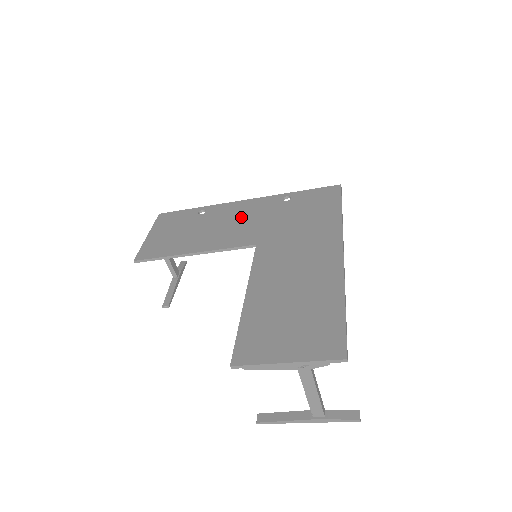
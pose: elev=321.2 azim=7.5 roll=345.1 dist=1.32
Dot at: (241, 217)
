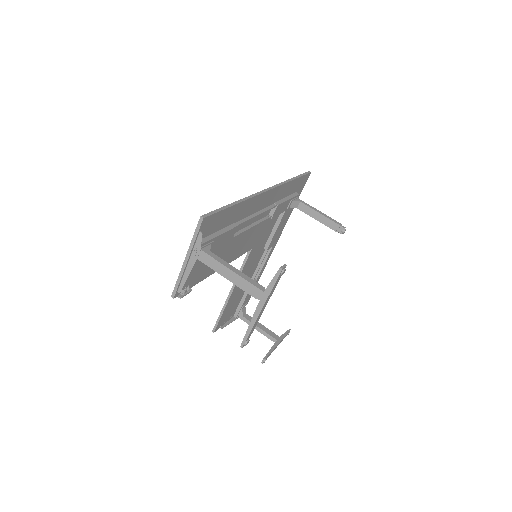
Dot at: occluded
